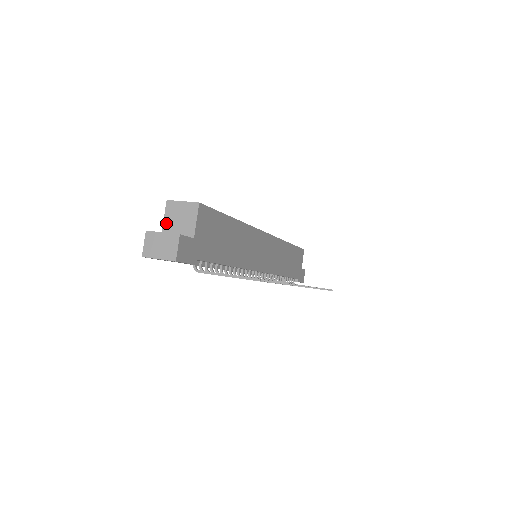
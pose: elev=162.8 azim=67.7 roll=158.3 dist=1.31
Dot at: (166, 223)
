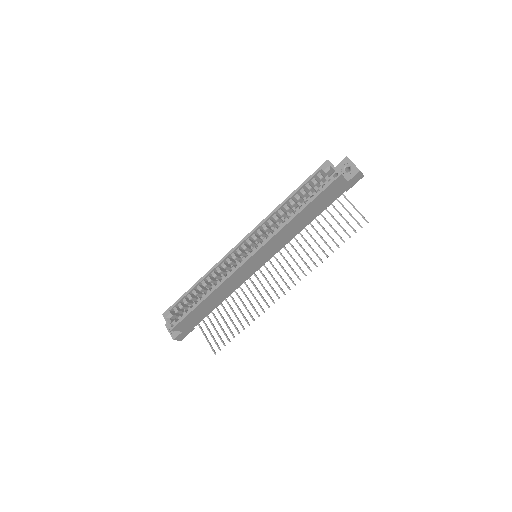
Dot at: occluded
